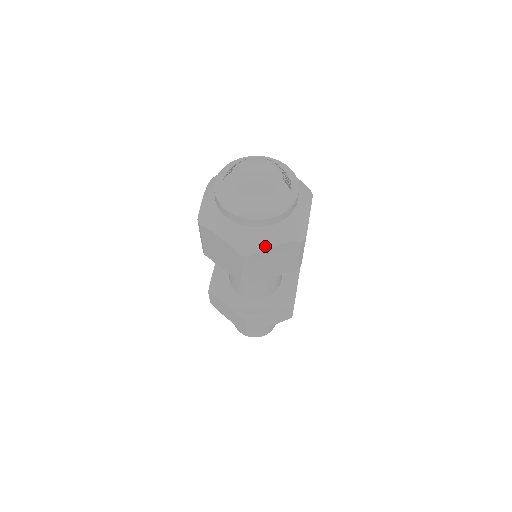
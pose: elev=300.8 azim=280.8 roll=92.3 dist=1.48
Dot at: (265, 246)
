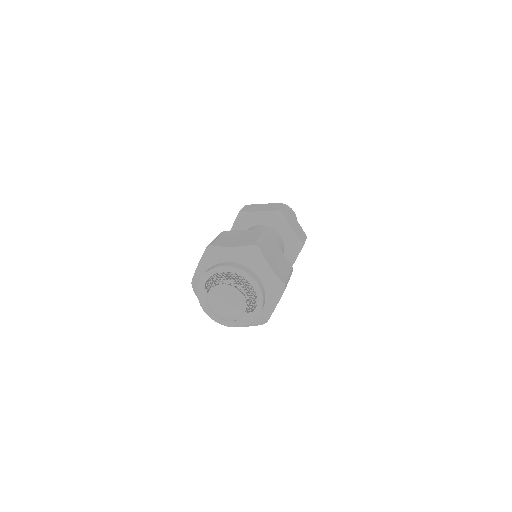
Dot at: occluded
